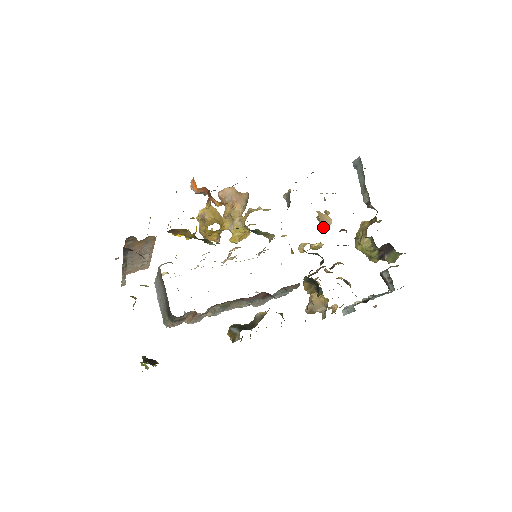
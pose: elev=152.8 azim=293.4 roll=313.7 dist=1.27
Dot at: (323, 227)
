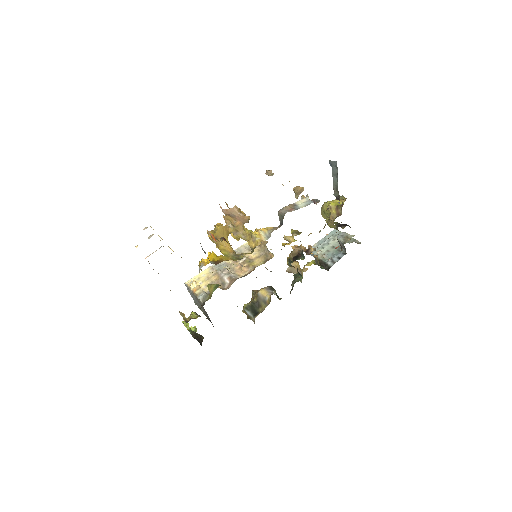
Dot at: occluded
